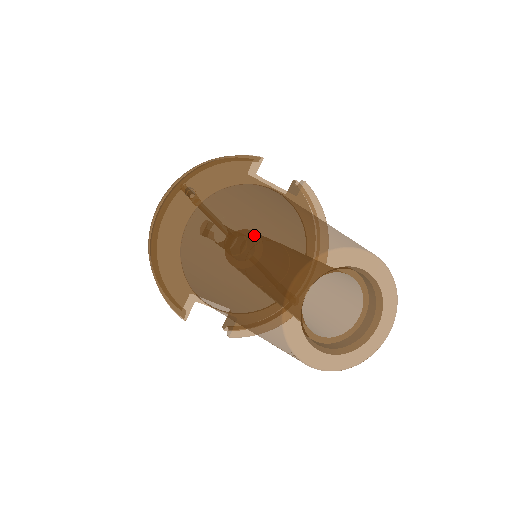
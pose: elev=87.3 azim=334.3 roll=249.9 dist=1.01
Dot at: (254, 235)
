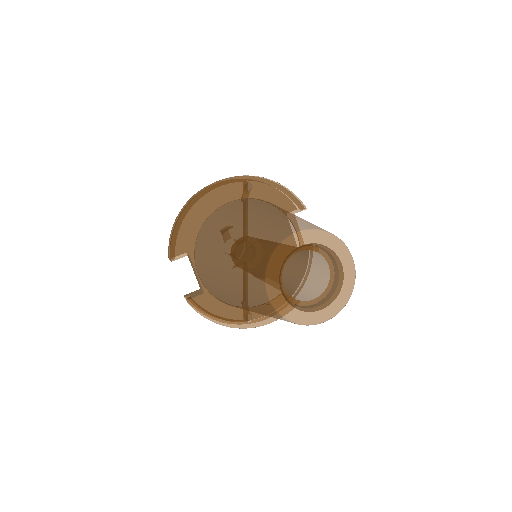
Dot at: (284, 214)
